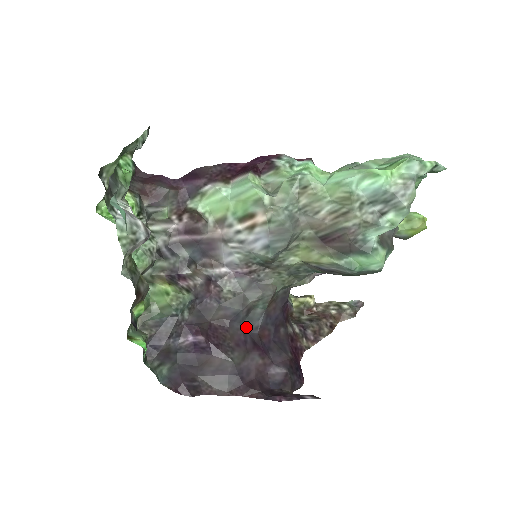
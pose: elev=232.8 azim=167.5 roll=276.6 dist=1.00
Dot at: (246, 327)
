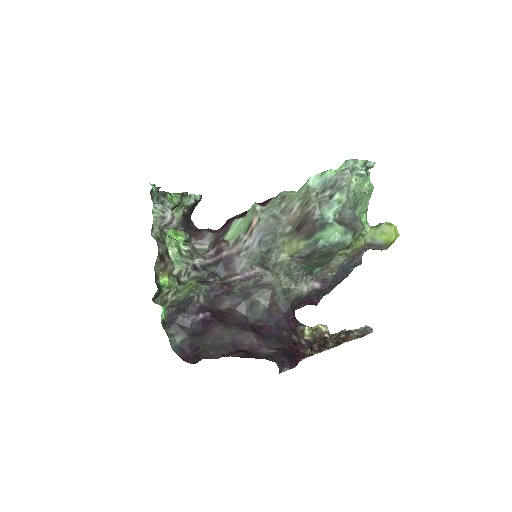
Dot at: (249, 319)
